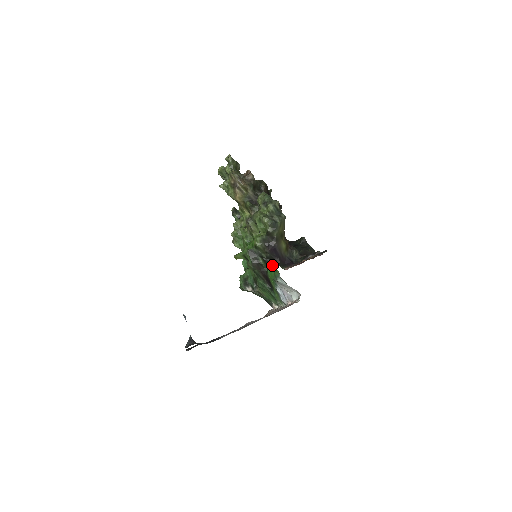
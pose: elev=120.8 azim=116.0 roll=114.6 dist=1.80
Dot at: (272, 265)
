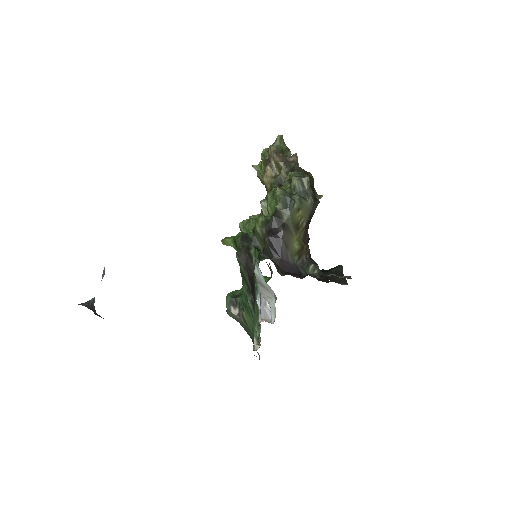
Dot at: (259, 251)
